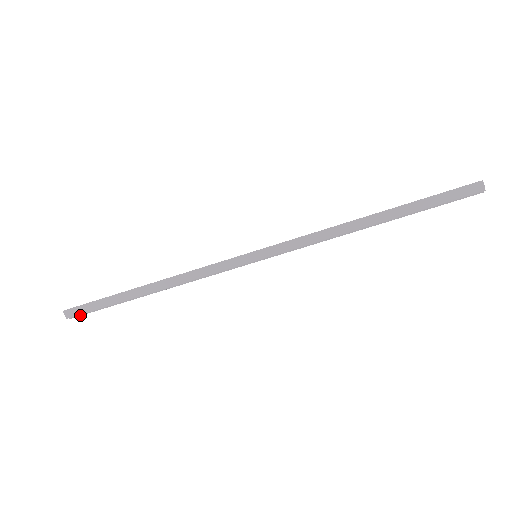
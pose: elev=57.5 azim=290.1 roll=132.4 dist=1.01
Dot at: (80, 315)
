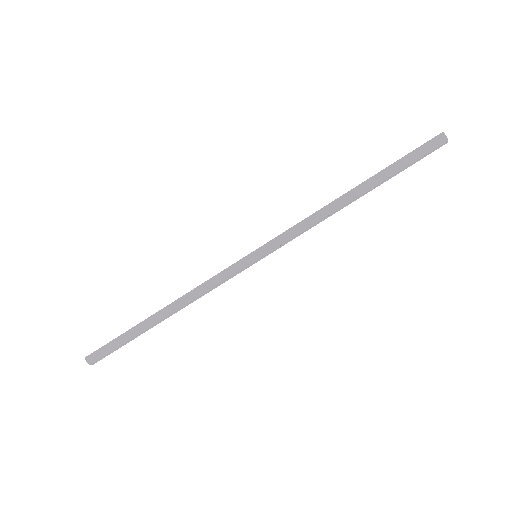
Dot at: (102, 358)
